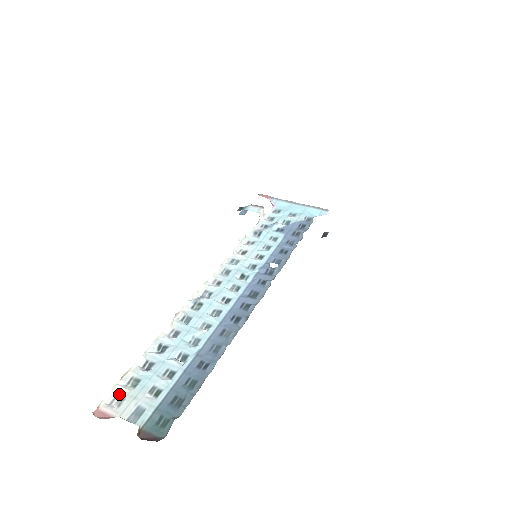
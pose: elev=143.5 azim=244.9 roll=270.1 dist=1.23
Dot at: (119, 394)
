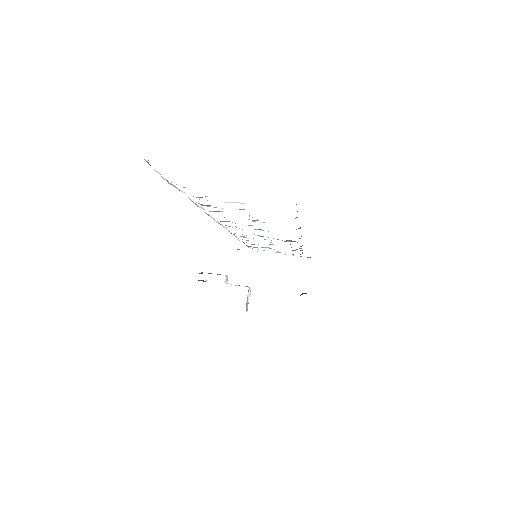
Dot at: occluded
